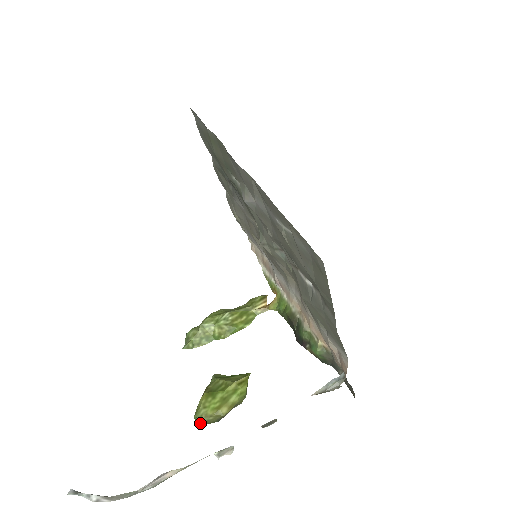
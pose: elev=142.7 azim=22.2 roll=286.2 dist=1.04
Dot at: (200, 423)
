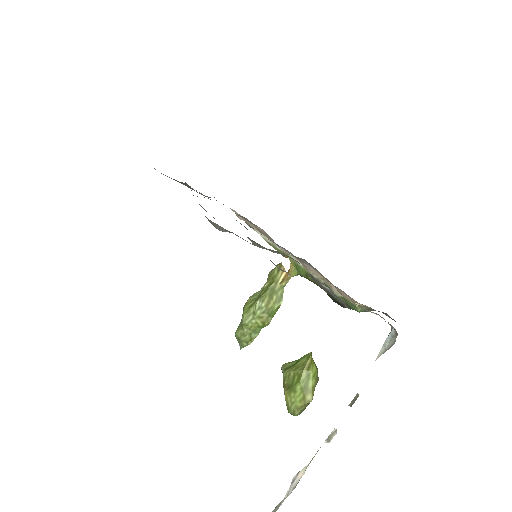
Dot at: (296, 415)
